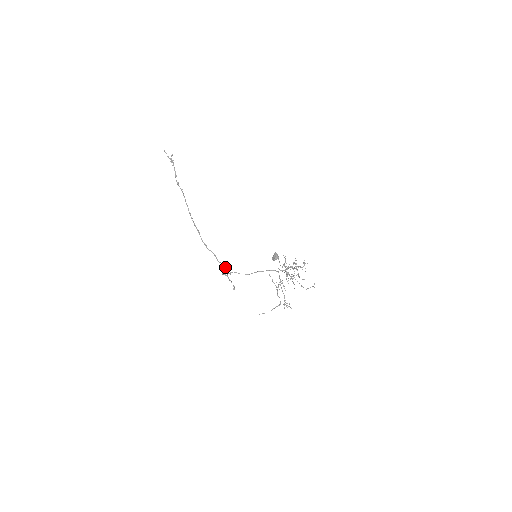
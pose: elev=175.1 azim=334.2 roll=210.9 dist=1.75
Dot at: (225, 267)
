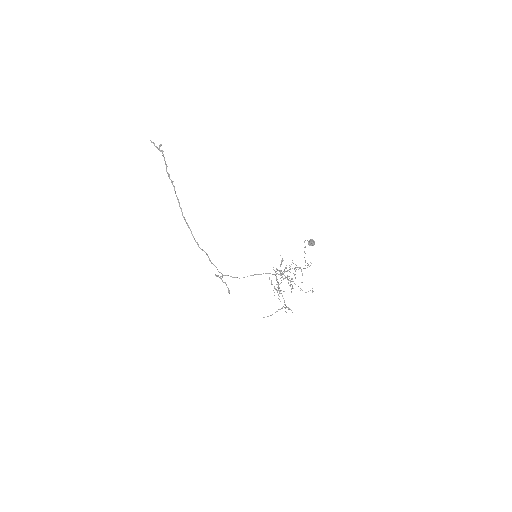
Dot at: (217, 269)
